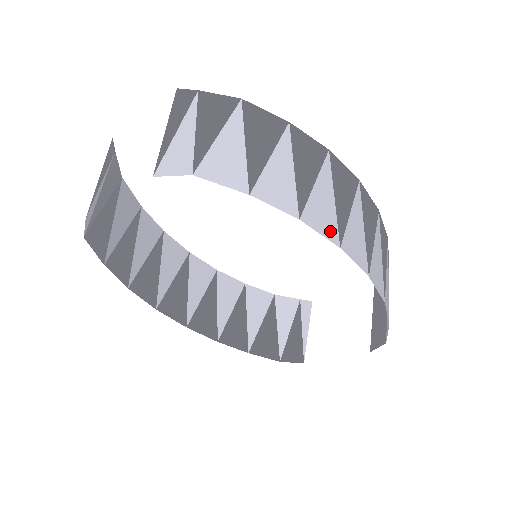
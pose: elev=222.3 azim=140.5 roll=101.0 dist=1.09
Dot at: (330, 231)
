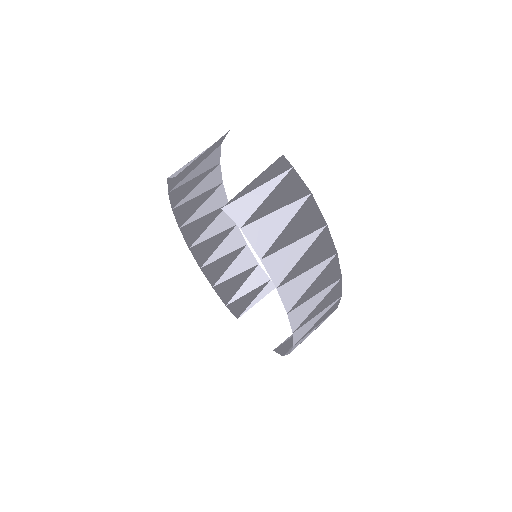
Dot at: (290, 302)
